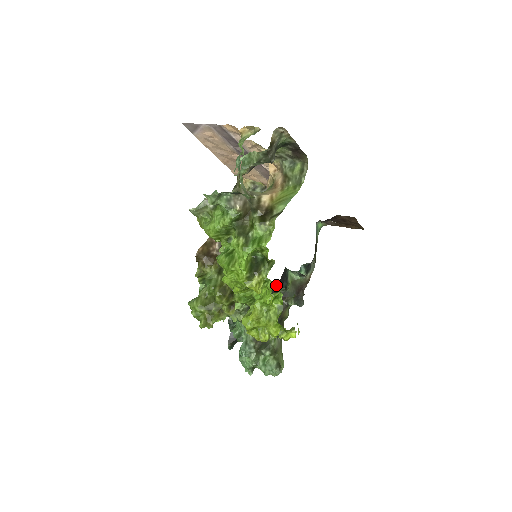
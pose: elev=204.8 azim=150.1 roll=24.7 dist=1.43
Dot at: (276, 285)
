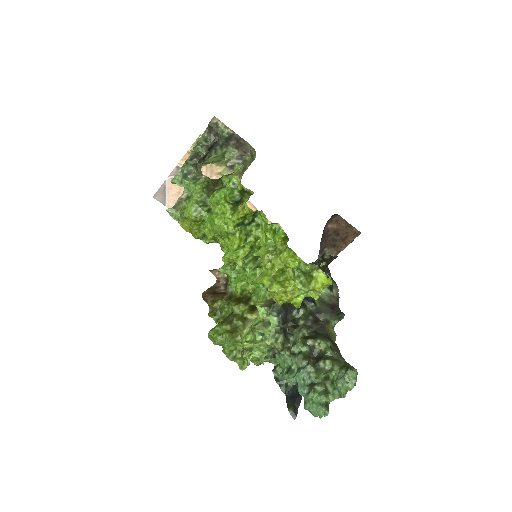
Dot at: occluded
